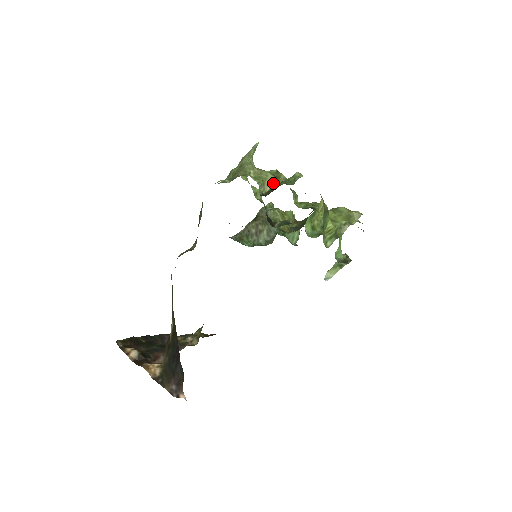
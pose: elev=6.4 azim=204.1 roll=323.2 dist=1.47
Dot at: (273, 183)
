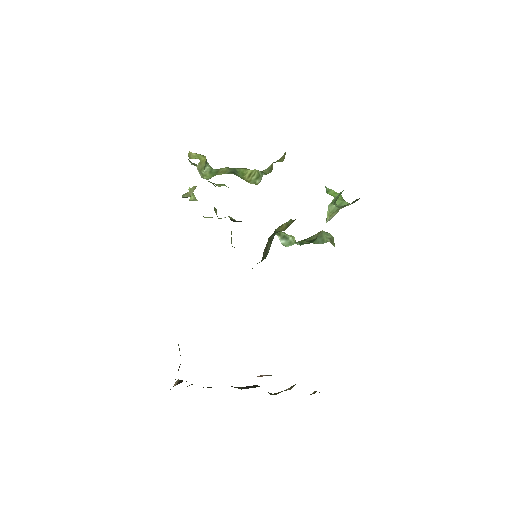
Dot at: (194, 189)
